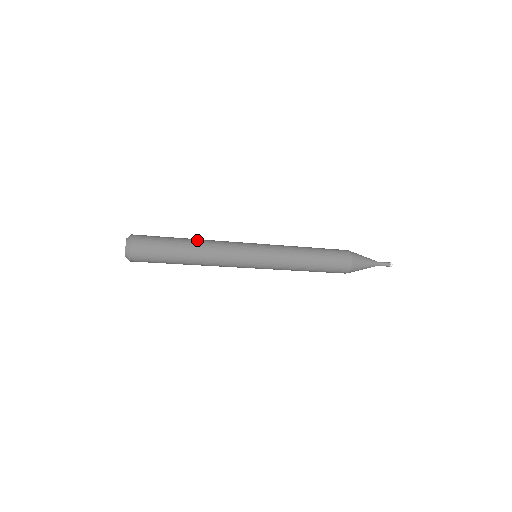
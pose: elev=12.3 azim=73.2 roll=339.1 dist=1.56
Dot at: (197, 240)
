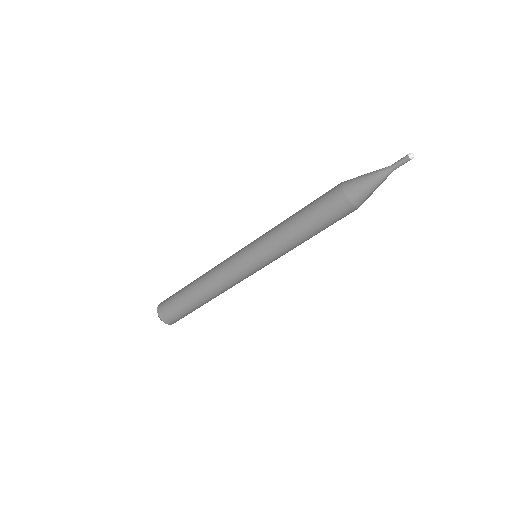
Dot at: (200, 277)
